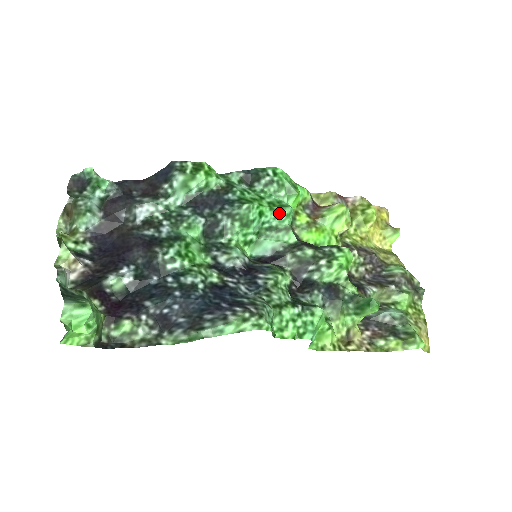
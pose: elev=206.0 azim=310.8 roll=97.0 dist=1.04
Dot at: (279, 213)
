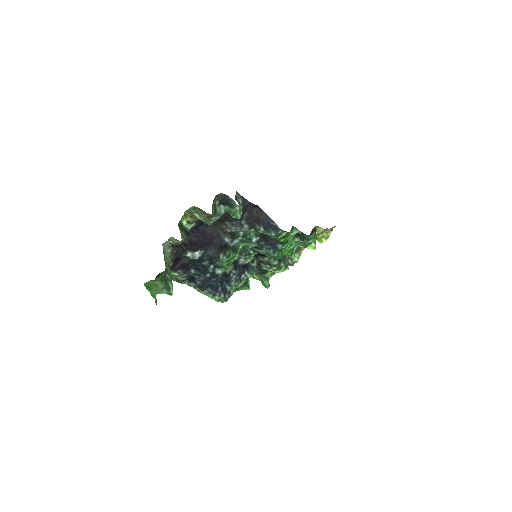
Dot at: (287, 255)
